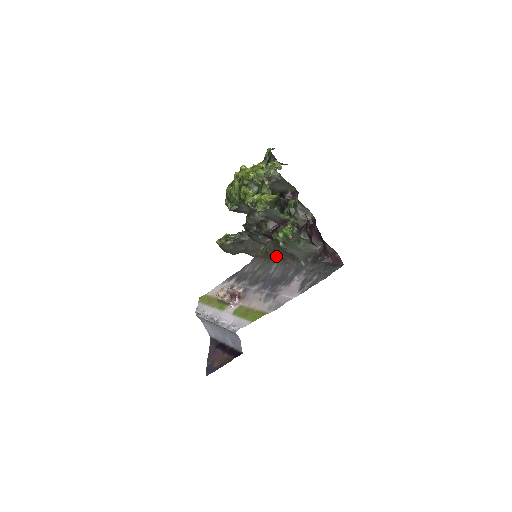
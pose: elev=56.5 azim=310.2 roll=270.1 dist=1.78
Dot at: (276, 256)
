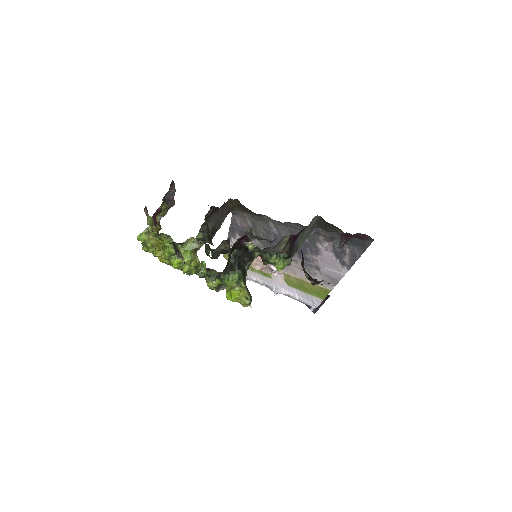
Dot at: occluded
